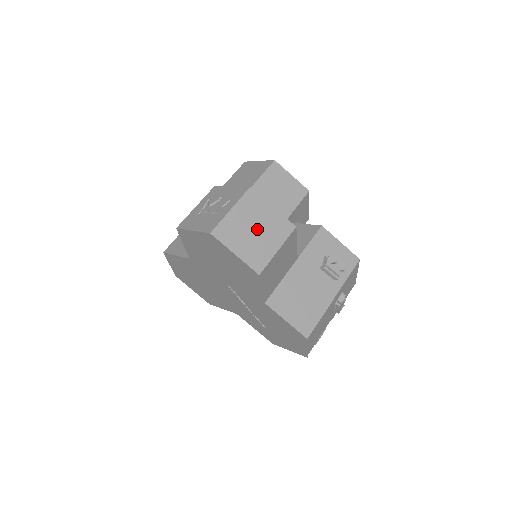
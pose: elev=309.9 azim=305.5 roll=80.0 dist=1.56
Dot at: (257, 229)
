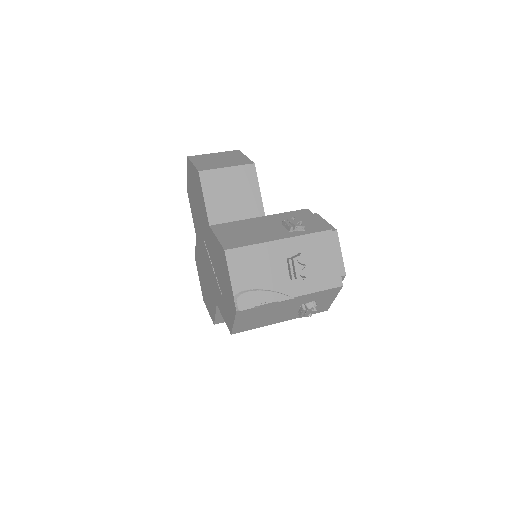
Dot at: (222, 160)
